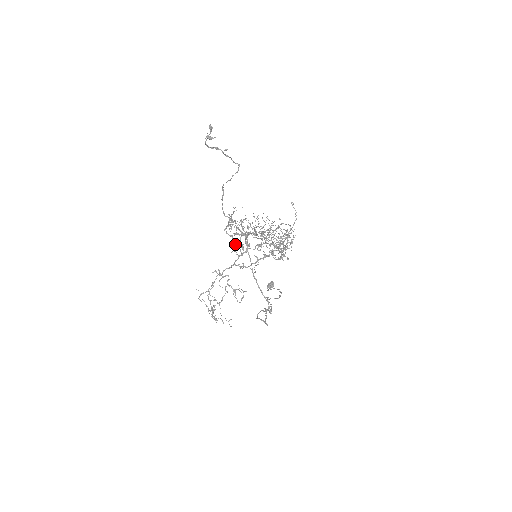
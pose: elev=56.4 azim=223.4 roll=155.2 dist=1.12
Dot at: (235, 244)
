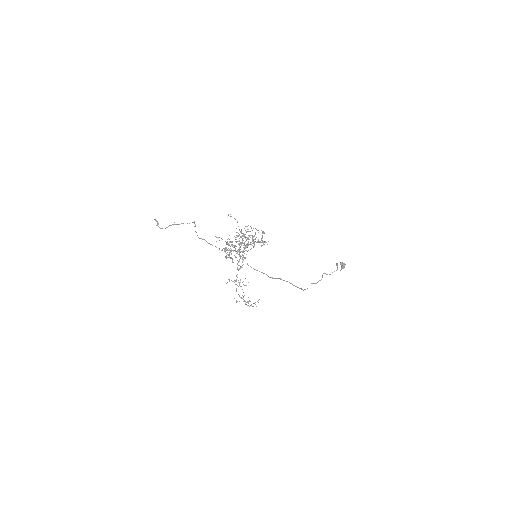
Dot at: (232, 260)
